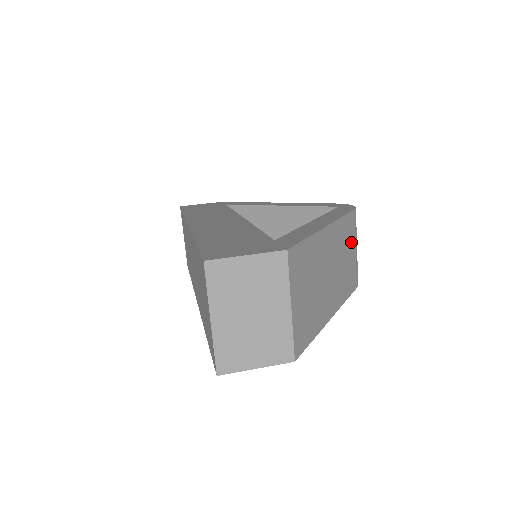
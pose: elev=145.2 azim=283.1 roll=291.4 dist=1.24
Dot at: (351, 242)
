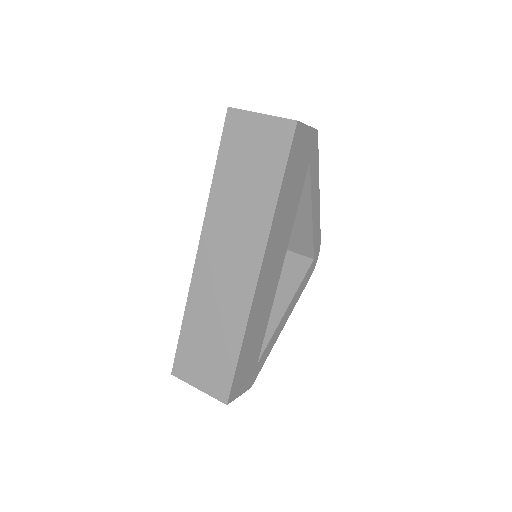
Dot at: occluded
